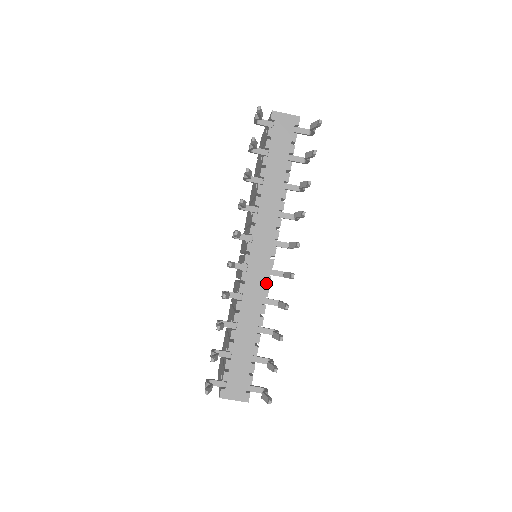
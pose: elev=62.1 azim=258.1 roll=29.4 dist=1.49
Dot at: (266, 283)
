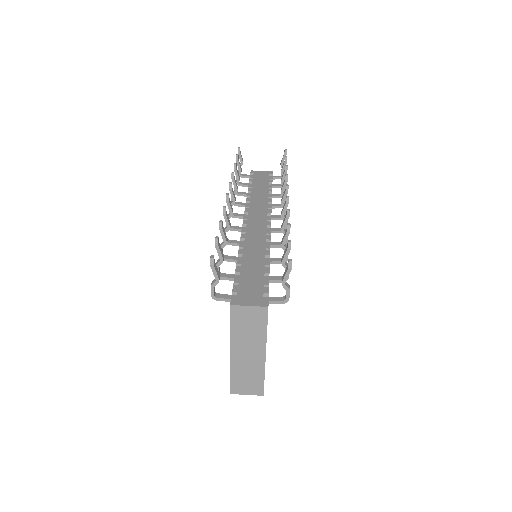
Dot at: (267, 233)
